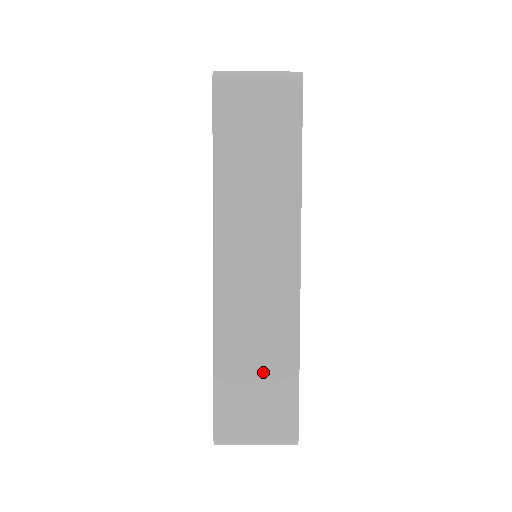
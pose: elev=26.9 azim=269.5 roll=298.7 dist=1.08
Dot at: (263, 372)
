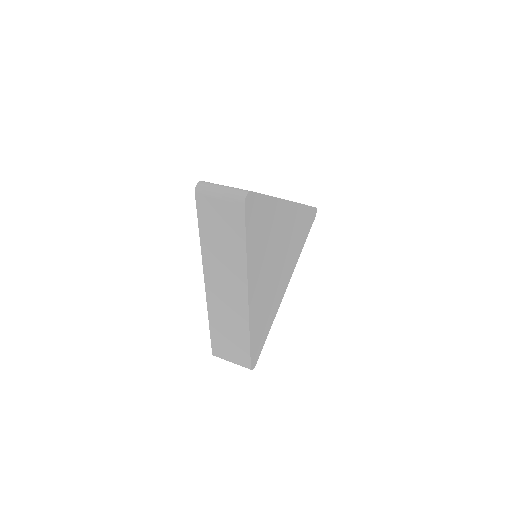
Dot at: (232, 337)
